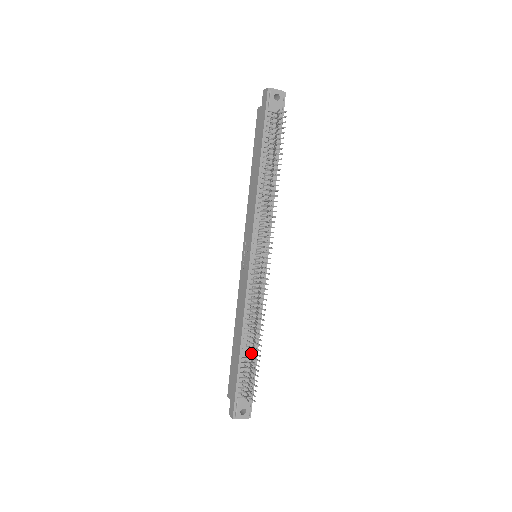
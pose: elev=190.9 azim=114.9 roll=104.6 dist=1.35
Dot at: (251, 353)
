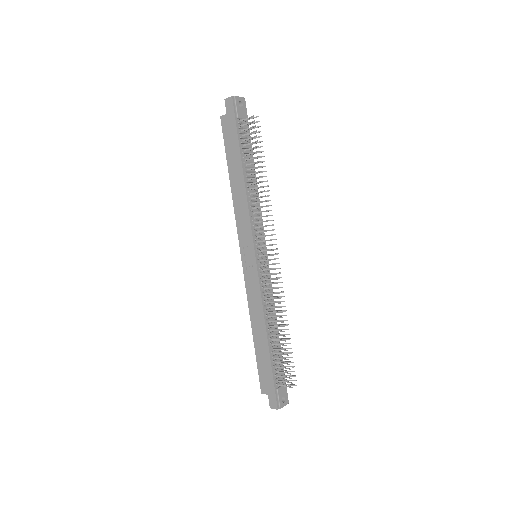
Dot at: (281, 344)
